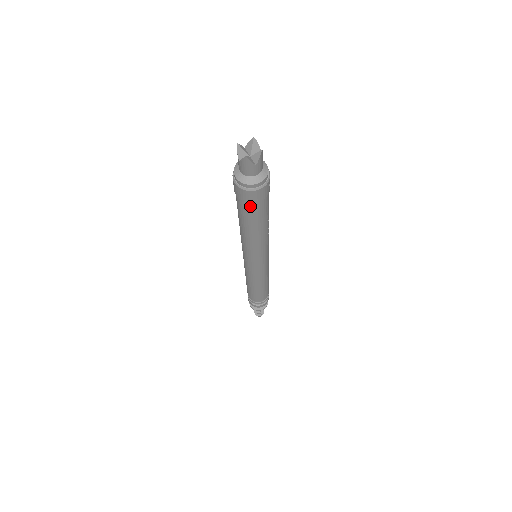
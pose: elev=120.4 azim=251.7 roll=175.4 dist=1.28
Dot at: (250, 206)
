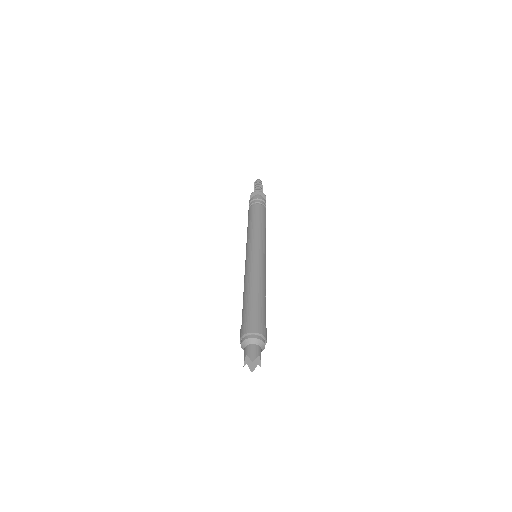
Dot at: occluded
